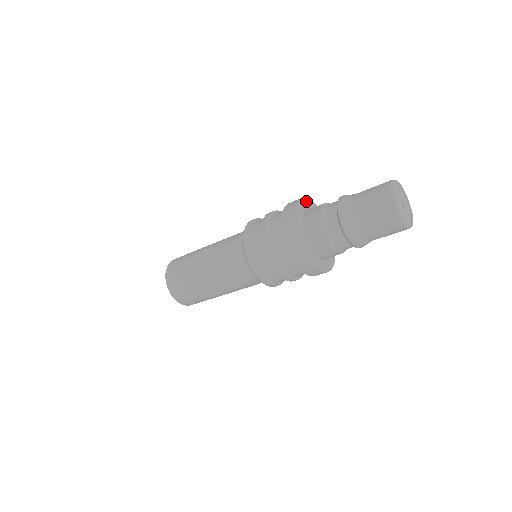
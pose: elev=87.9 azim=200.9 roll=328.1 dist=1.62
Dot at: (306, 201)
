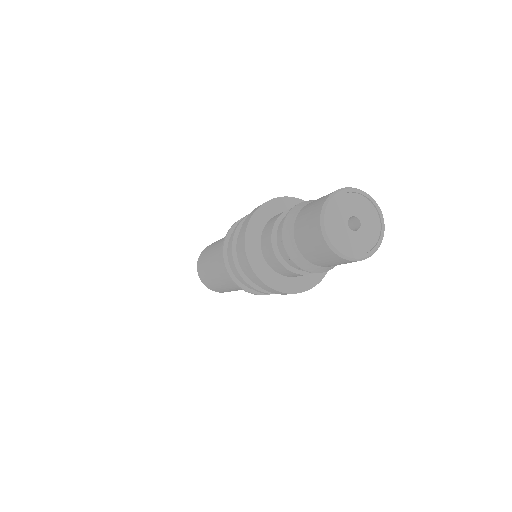
Dot at: (271, 204)
